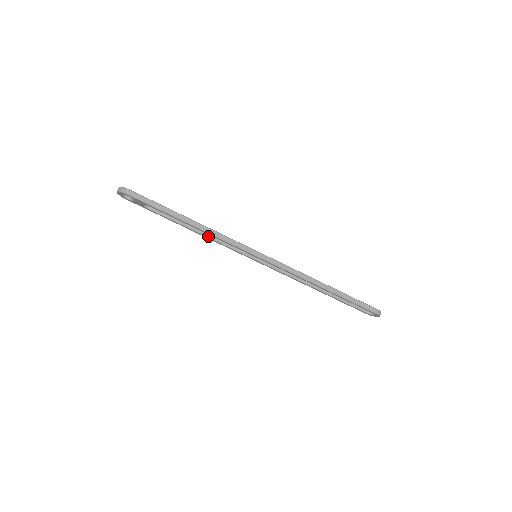
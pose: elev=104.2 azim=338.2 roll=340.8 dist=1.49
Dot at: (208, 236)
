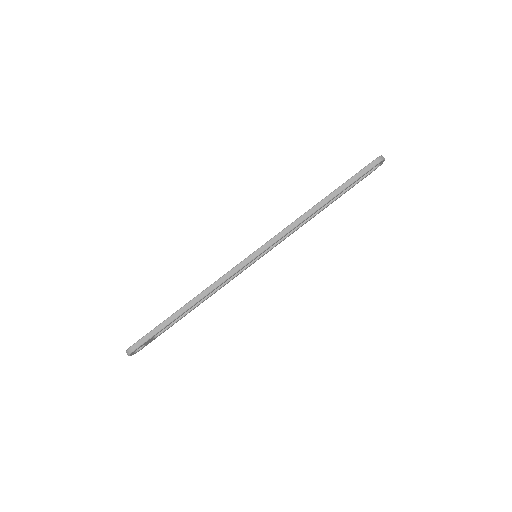
Dot at: (213, 292)
